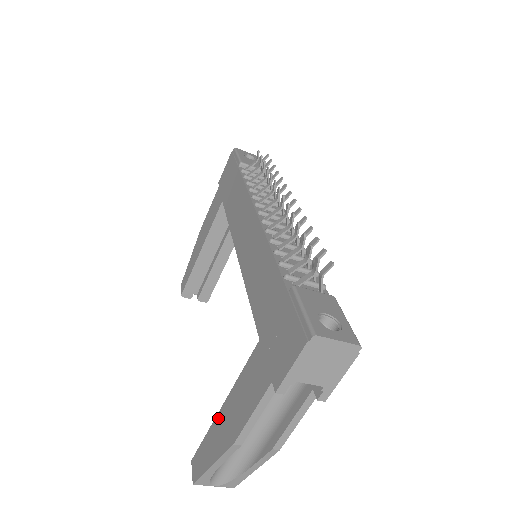
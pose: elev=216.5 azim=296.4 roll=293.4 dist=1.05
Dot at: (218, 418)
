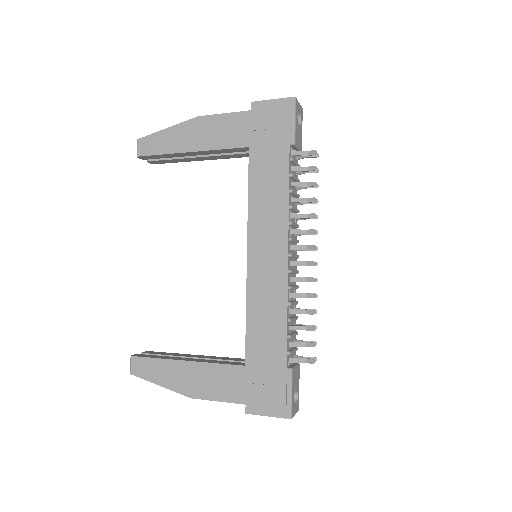
Dot at: (178, 364)
